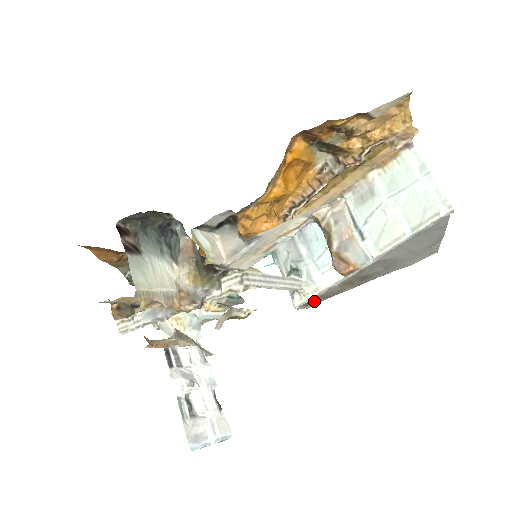
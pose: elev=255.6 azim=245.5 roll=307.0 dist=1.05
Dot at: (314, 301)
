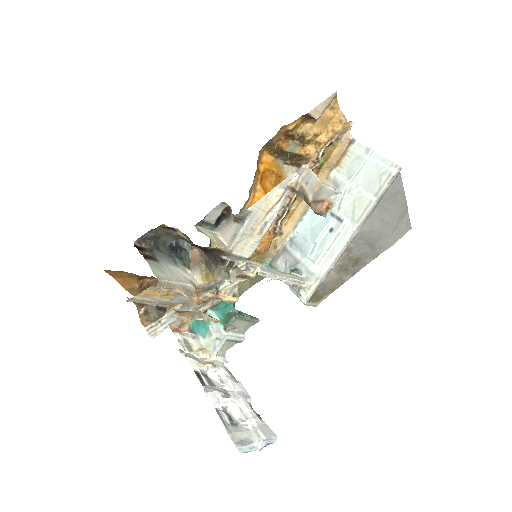
Dot at: (320, 296)
